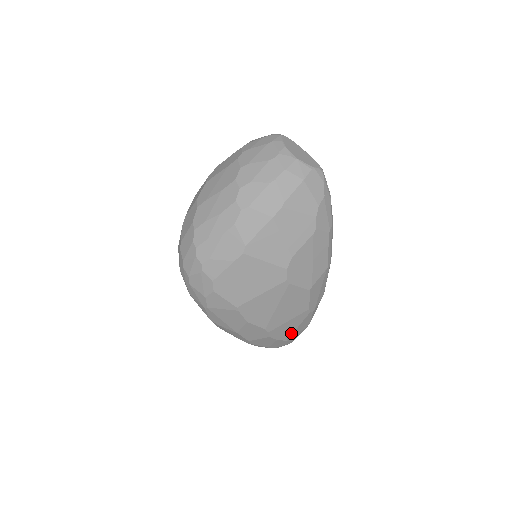
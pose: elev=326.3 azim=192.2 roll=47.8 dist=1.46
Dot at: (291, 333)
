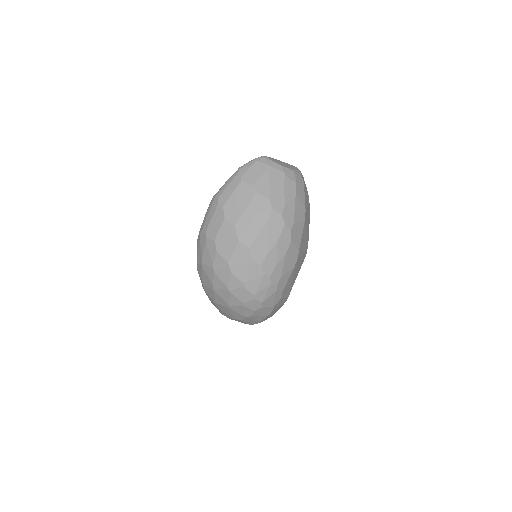
Dot at: occluded
